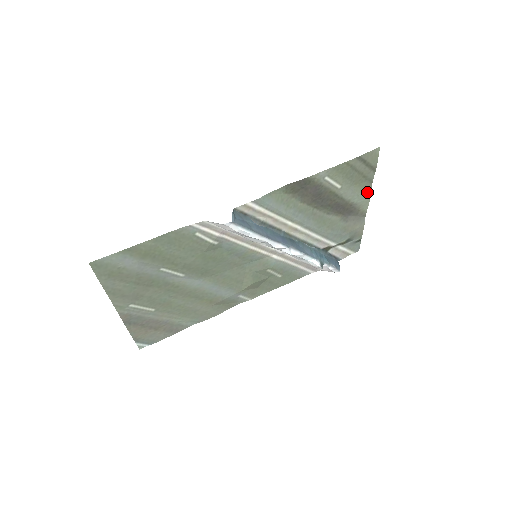
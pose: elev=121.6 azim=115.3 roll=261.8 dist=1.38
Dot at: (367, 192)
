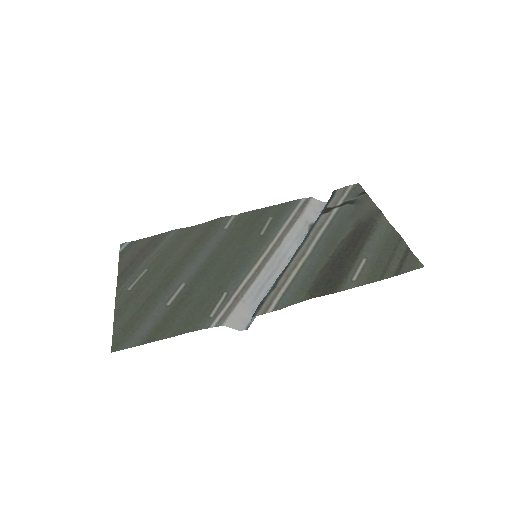
Dot at: (392, 232)
